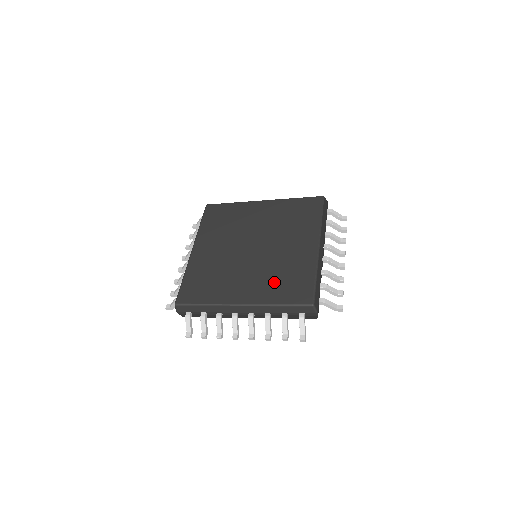
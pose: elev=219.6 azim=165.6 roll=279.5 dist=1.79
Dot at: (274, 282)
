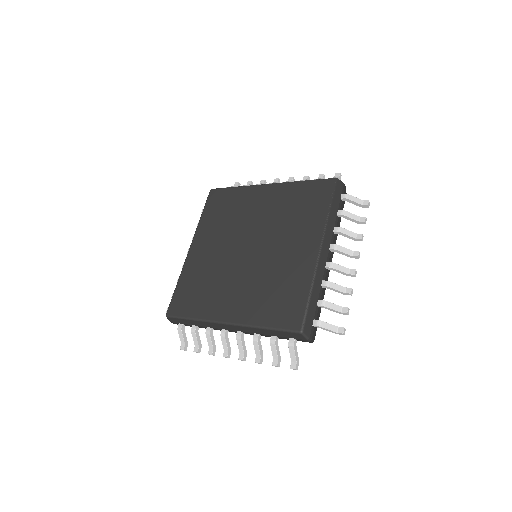
Dot at: (264, 297)
